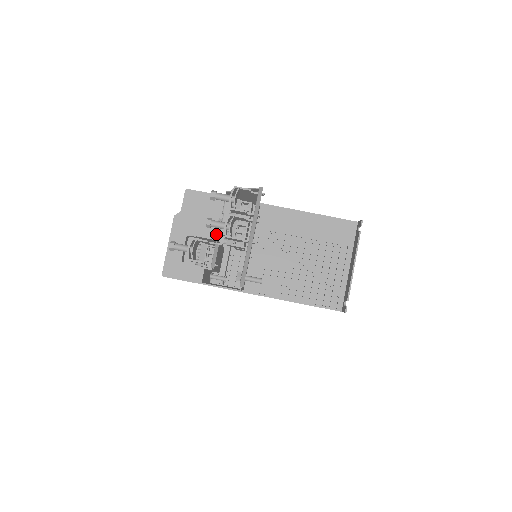
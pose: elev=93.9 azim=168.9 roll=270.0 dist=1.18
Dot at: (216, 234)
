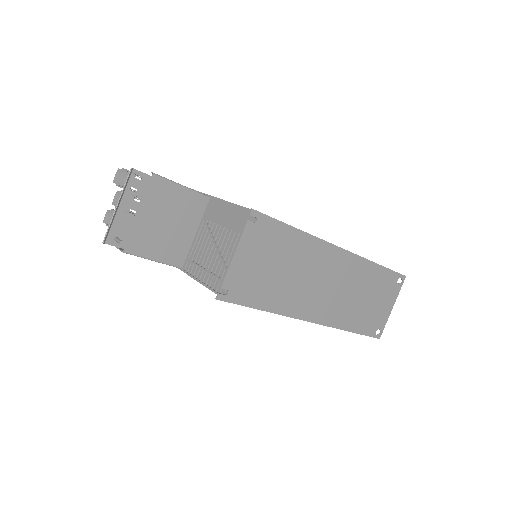
Dot at: occluded
